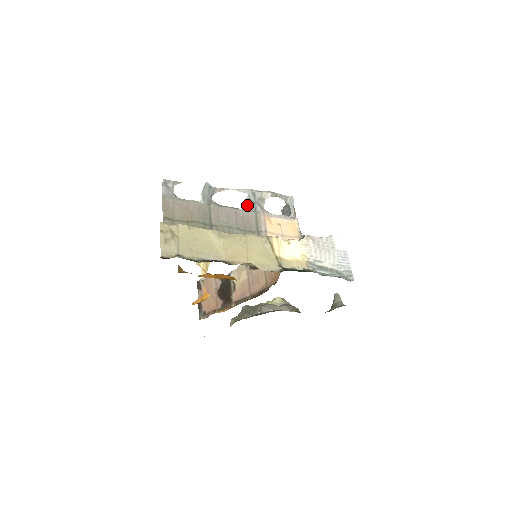
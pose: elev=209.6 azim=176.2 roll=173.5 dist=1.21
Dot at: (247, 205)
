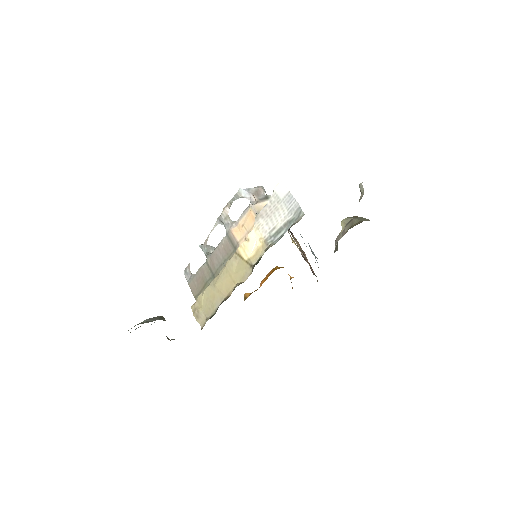
Dot at: occluded
